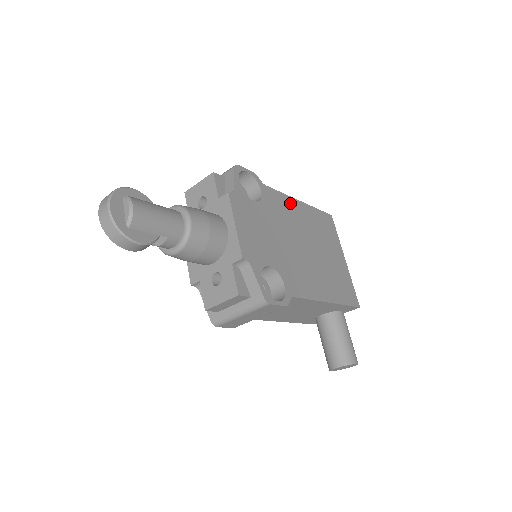
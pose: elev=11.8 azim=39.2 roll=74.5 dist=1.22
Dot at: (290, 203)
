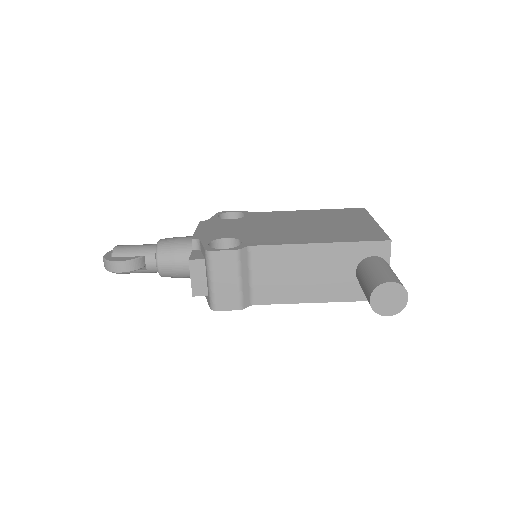
Dot at: (287, 213)
